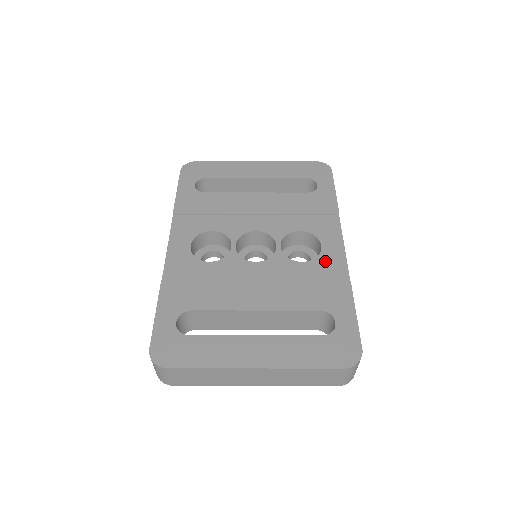
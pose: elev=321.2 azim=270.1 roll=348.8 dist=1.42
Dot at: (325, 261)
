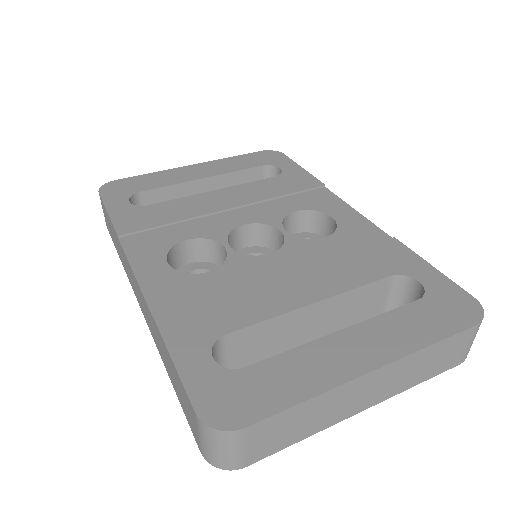
Dot at: (349, 229)
